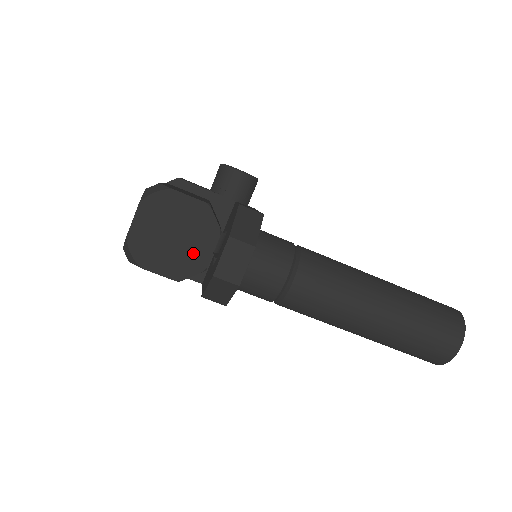
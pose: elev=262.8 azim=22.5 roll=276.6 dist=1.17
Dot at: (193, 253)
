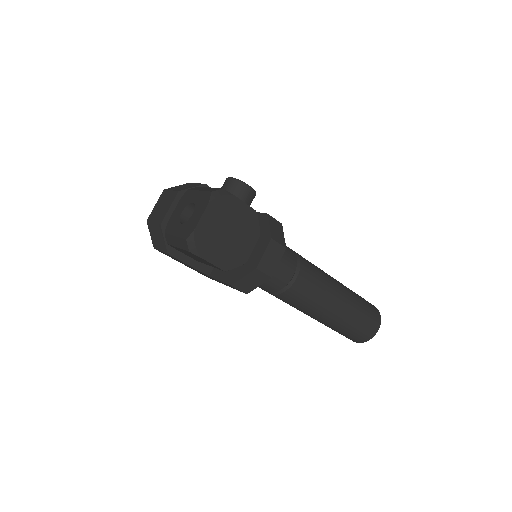
Dot at: (239, 249)
